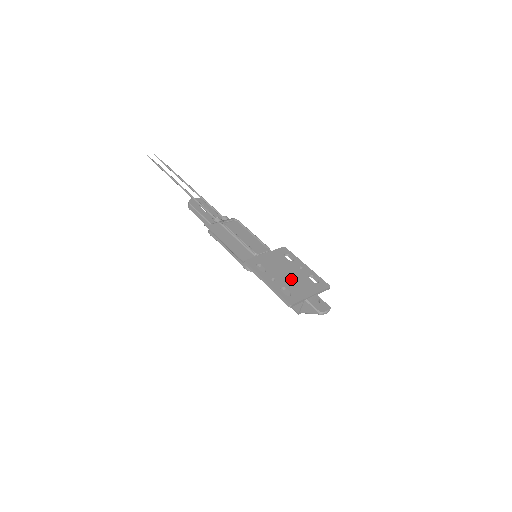
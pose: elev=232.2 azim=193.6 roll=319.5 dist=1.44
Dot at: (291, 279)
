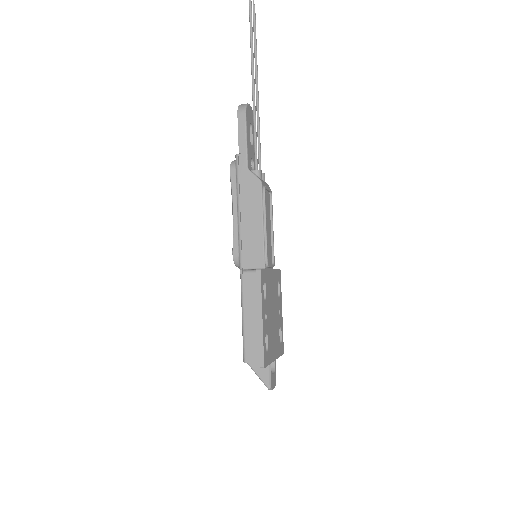
Dot at: (273, 325)
